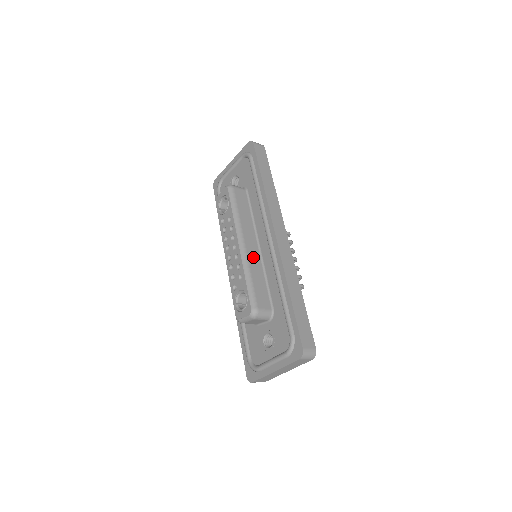
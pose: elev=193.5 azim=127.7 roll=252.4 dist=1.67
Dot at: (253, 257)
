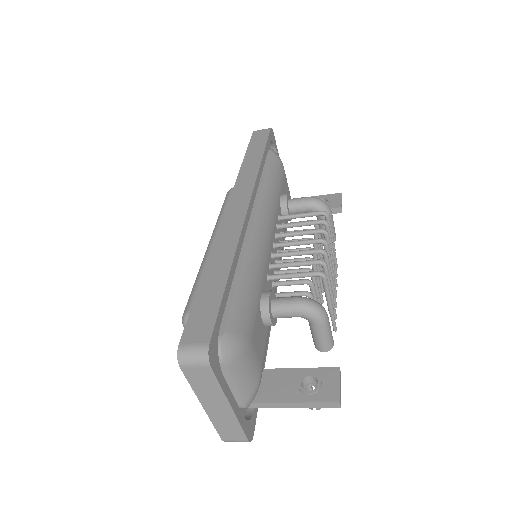
Dot at: occluded
